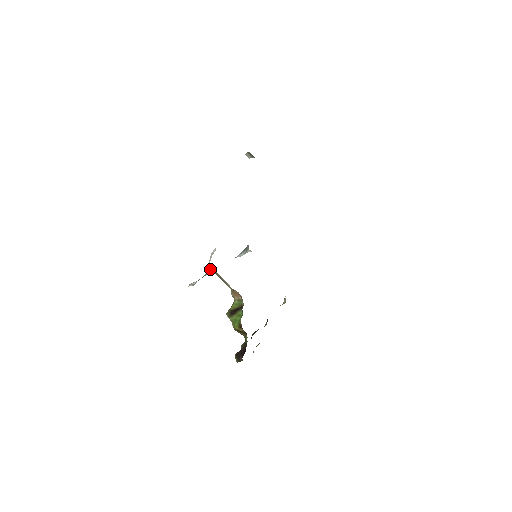
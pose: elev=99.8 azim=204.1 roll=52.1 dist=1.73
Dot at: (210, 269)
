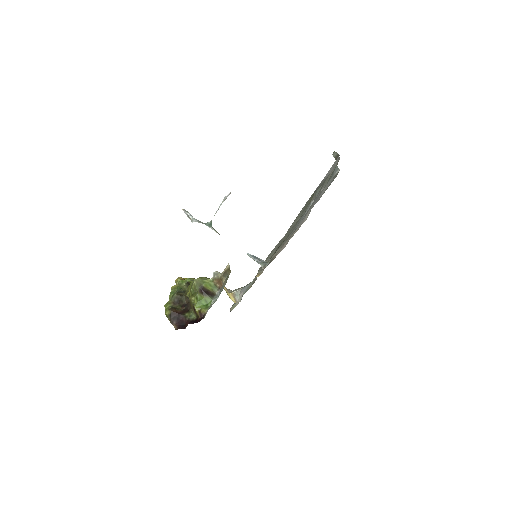
Dot at: (229, 265)
